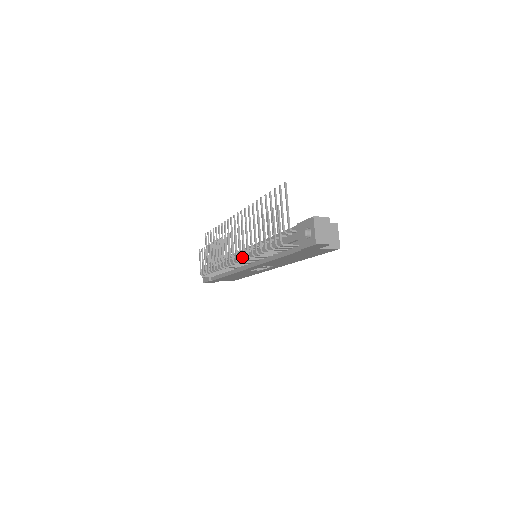
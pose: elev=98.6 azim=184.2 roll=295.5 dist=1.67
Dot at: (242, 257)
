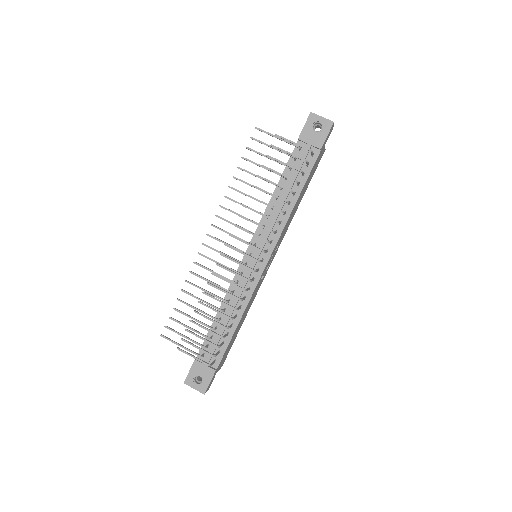
Dot at: (252, 260)
